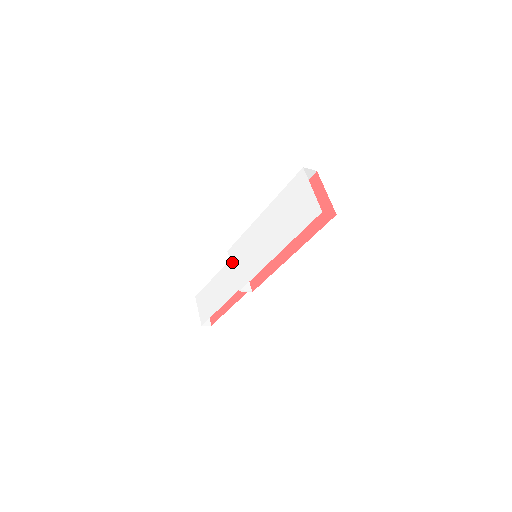
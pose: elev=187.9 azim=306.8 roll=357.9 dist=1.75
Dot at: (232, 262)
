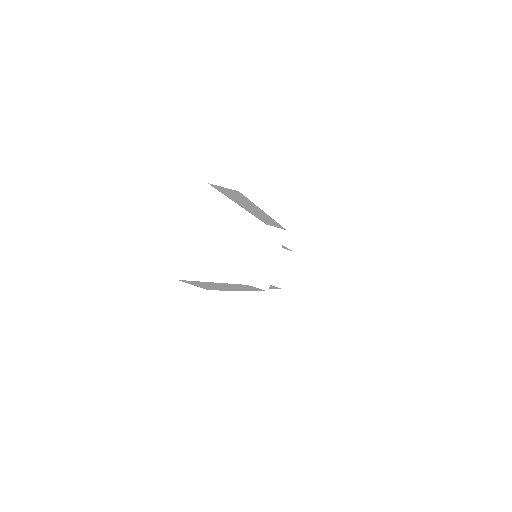
Dot at: occluded
